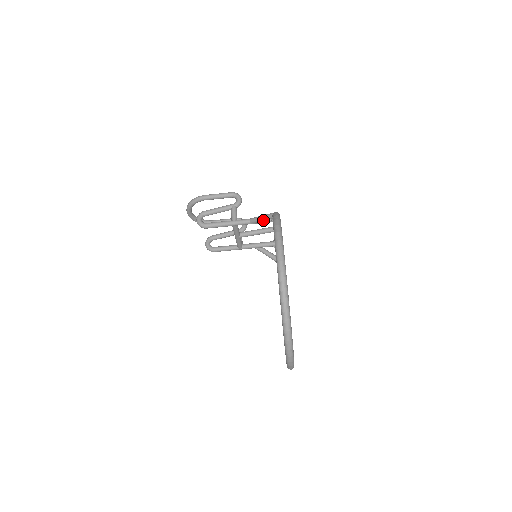
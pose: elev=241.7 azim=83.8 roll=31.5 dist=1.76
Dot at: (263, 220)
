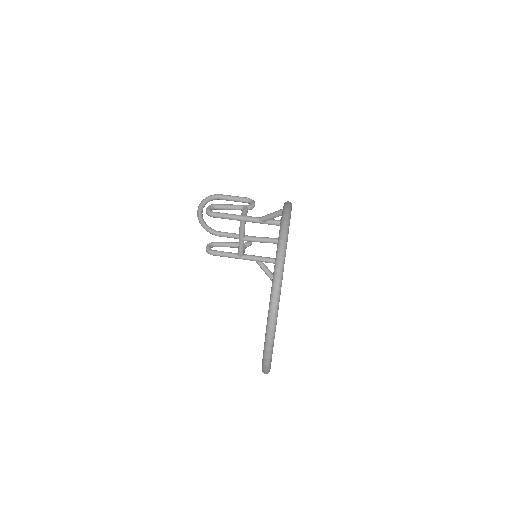
Dot at: (273, 216)
